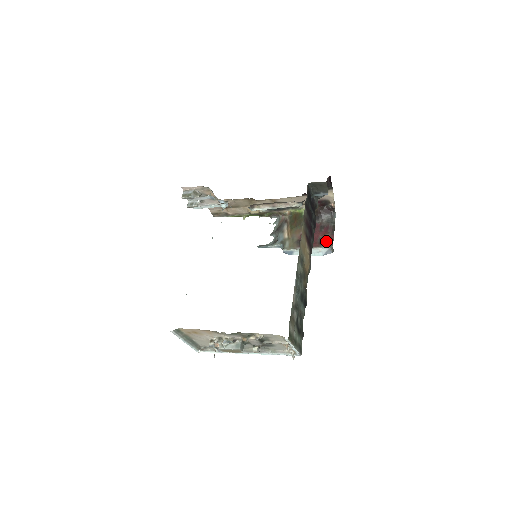
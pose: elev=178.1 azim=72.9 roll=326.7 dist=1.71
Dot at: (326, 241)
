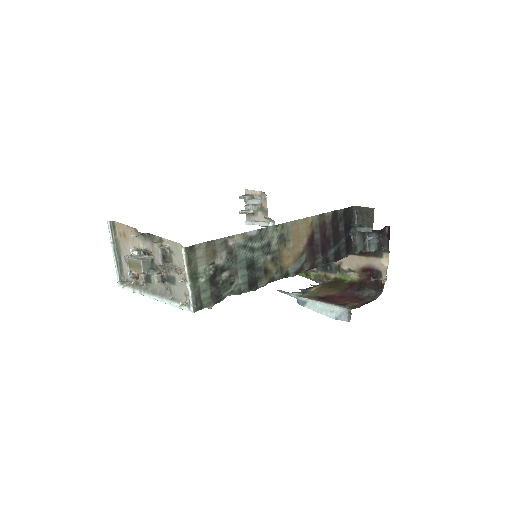
Dot at: (349, 305)
